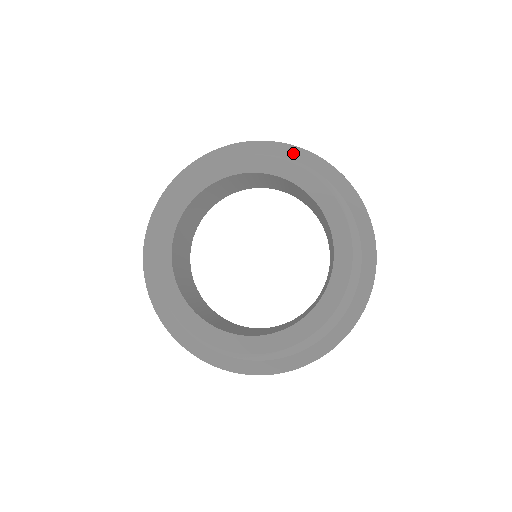
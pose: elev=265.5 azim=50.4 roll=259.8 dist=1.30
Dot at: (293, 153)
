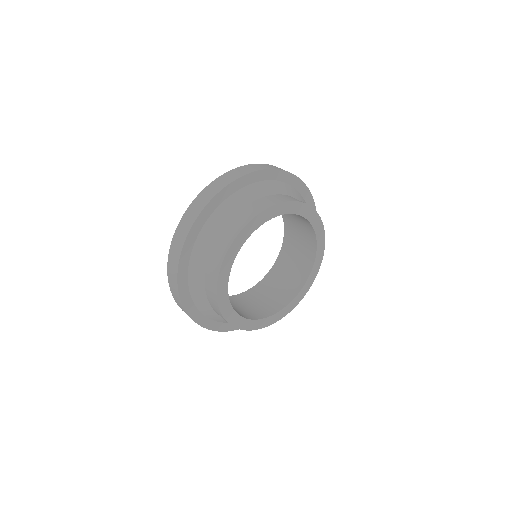
Dot at: (270, 175)
